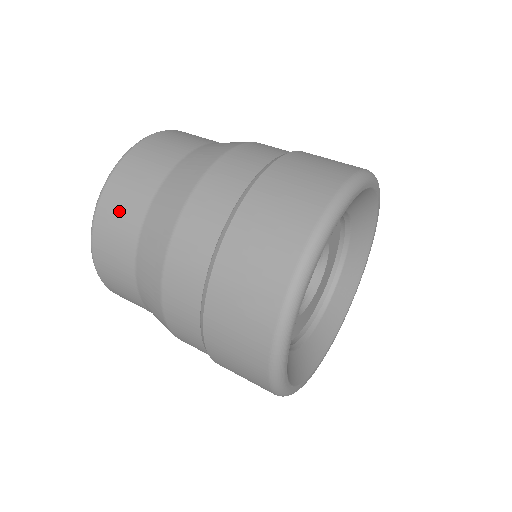
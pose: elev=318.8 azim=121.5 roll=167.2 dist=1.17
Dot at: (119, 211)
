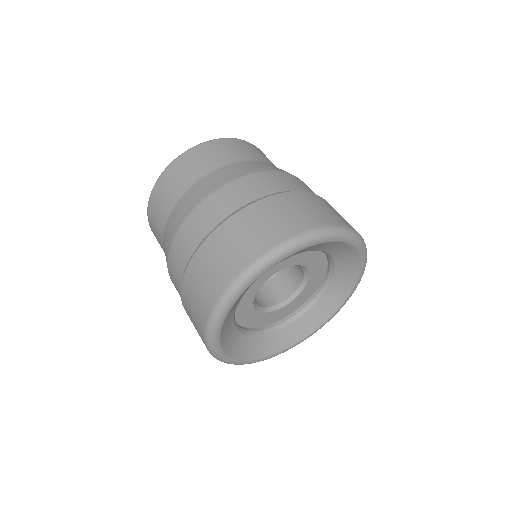
Dot at: (157, 210)
